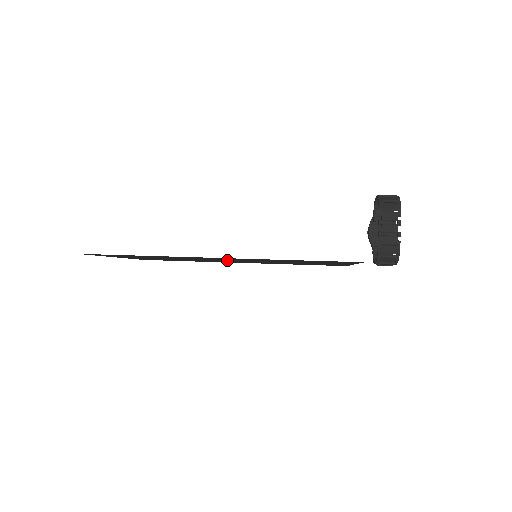
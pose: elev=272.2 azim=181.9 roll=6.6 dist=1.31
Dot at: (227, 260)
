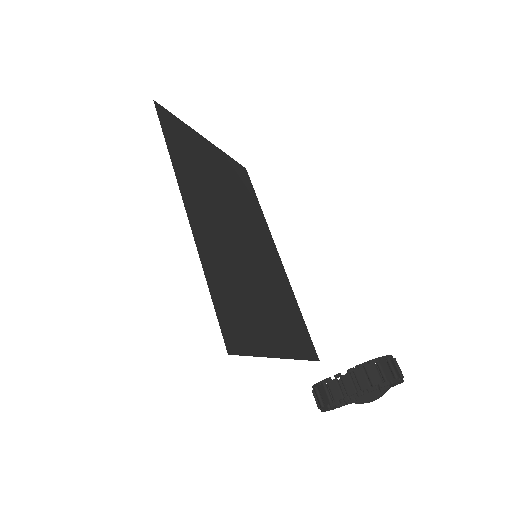
Dot at: (234, 230)
